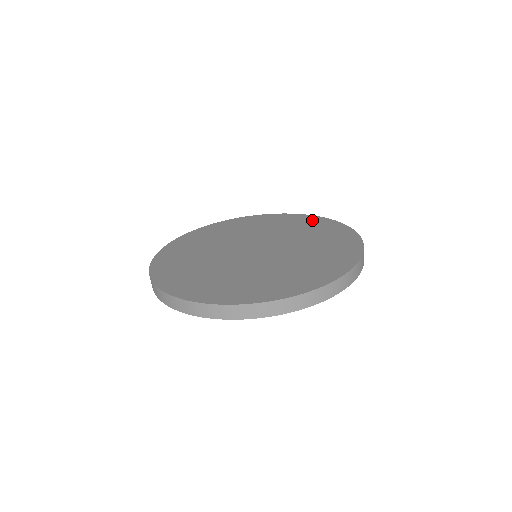
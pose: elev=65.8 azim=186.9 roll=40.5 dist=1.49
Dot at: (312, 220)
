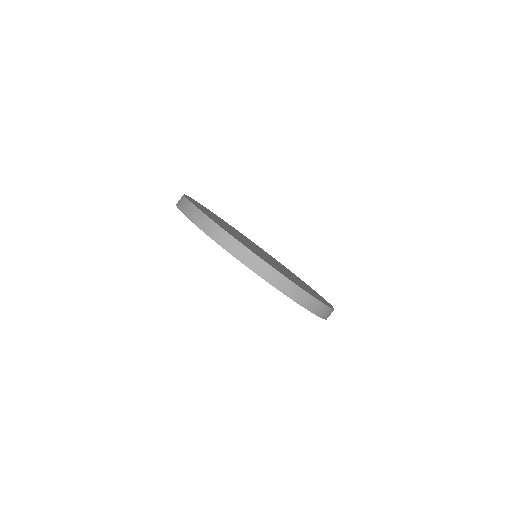
Dot at: (285, 267)
